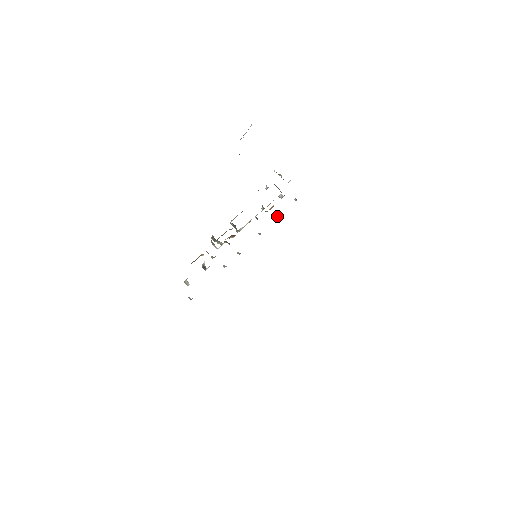
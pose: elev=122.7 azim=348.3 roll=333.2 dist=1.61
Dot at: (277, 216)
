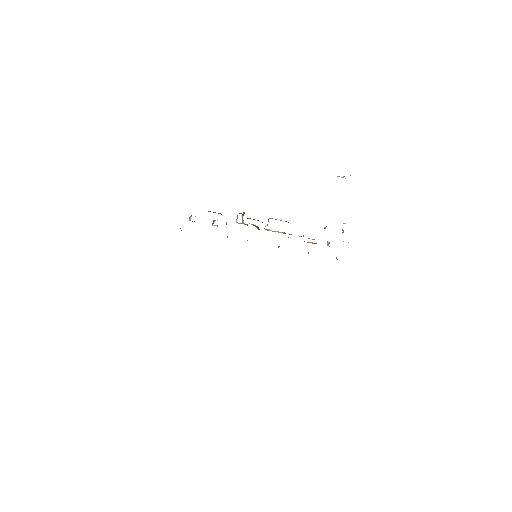
Dot at: (308, 252)
